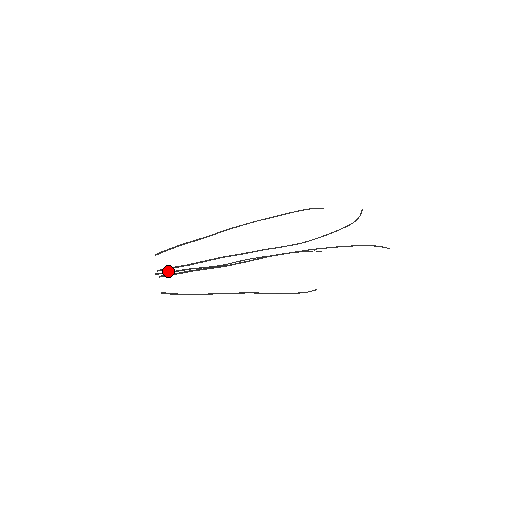
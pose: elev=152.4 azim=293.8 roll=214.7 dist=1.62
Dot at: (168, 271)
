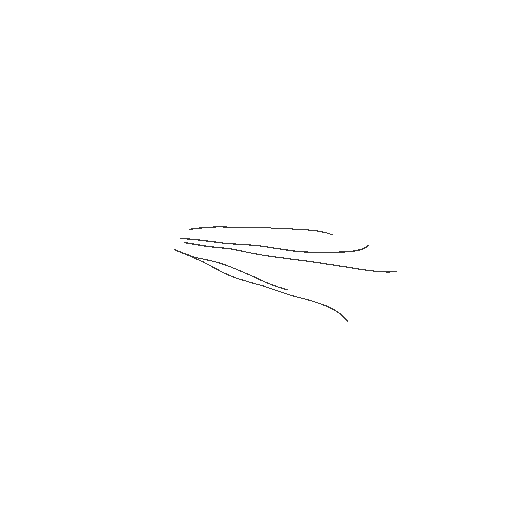
Dot at: (196, 258)
